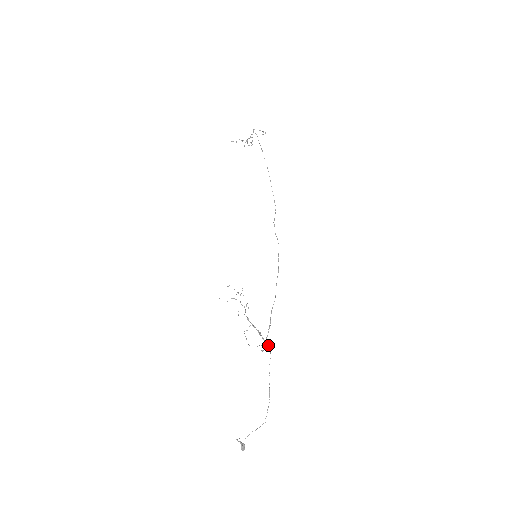
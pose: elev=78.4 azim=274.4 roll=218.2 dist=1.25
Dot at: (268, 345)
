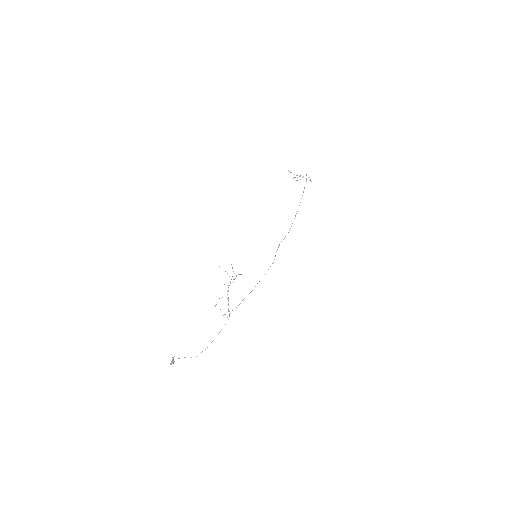
Dot at: (229, 315)
